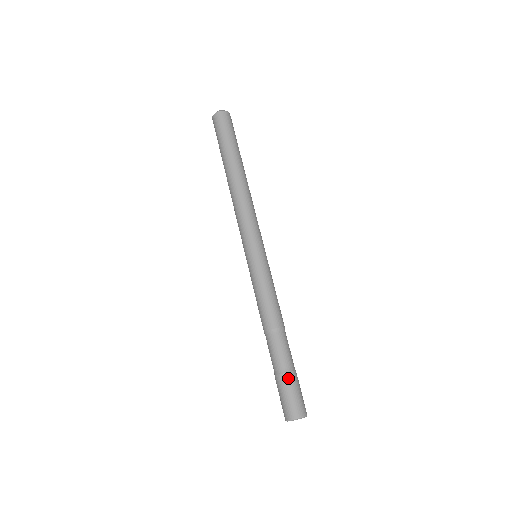
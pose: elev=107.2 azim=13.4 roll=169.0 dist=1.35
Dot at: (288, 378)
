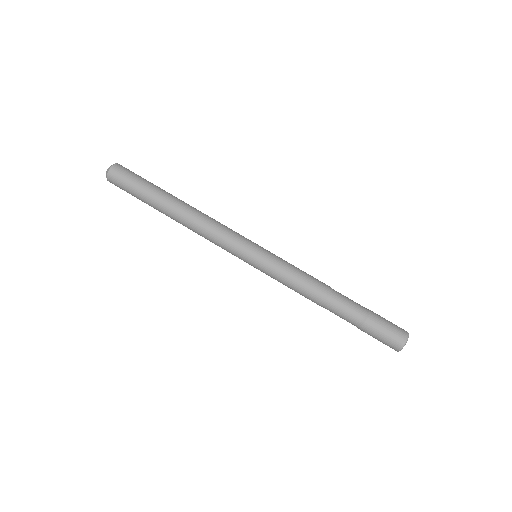
Dot at: (369, 325)
